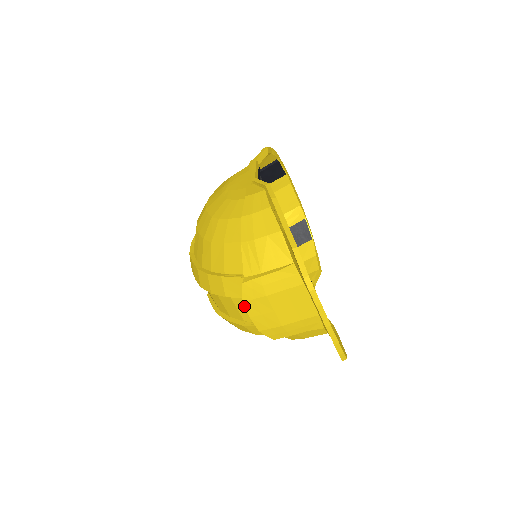
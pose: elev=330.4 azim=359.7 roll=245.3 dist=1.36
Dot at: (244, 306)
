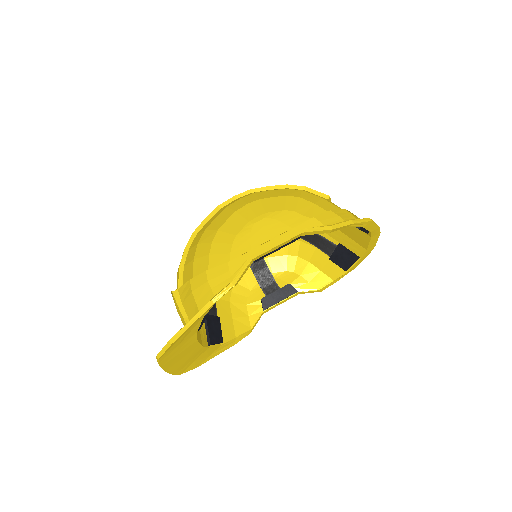
Dot at: occluded
